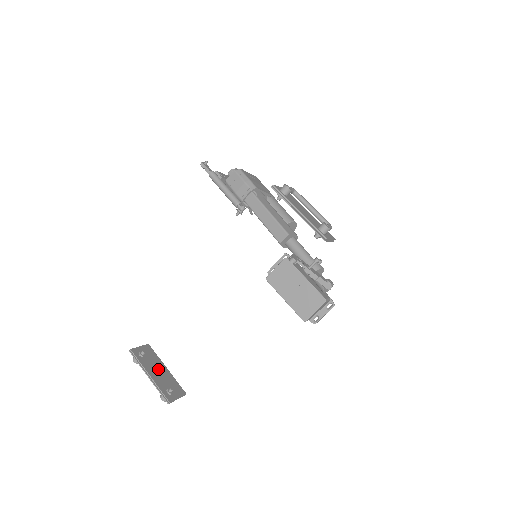
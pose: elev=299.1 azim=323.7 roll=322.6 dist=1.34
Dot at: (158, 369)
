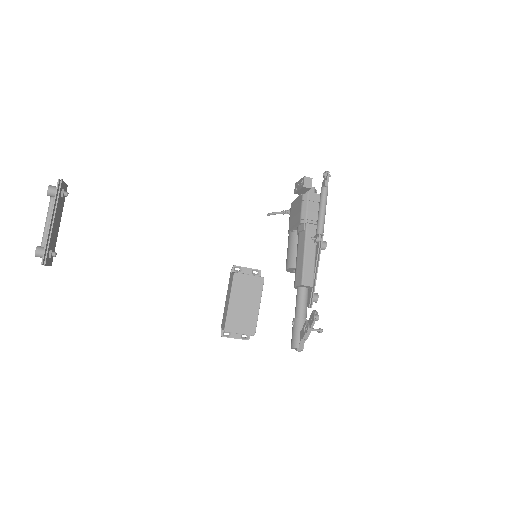
Dot at: (58, 221)
